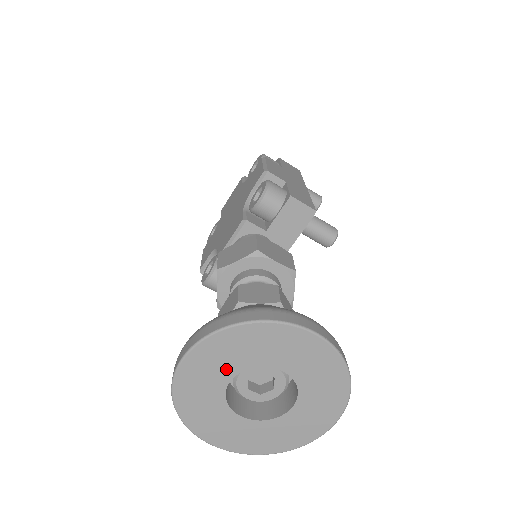
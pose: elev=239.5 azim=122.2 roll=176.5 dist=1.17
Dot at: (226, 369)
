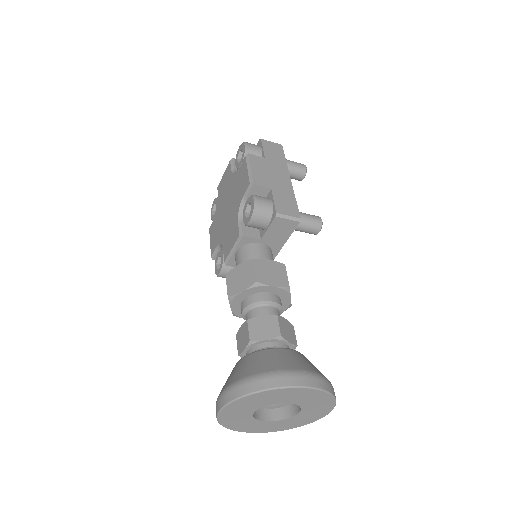
Dot at: (251, 409)
